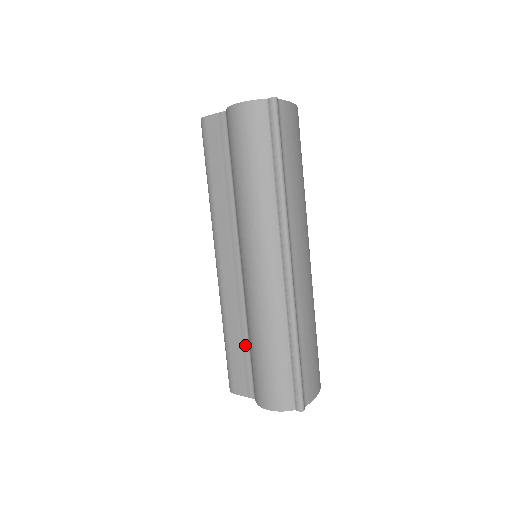
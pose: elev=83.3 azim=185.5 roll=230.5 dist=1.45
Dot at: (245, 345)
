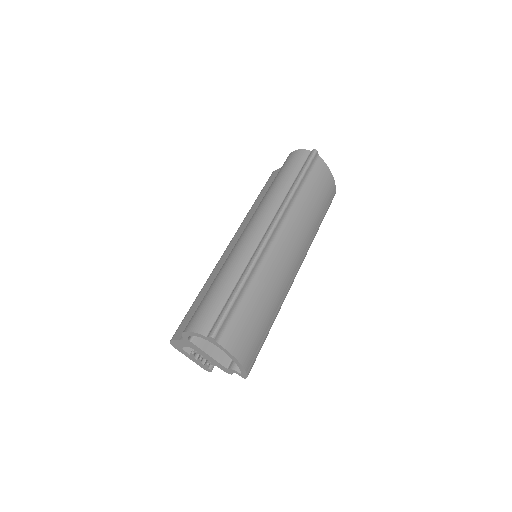
Dot at: occluded
